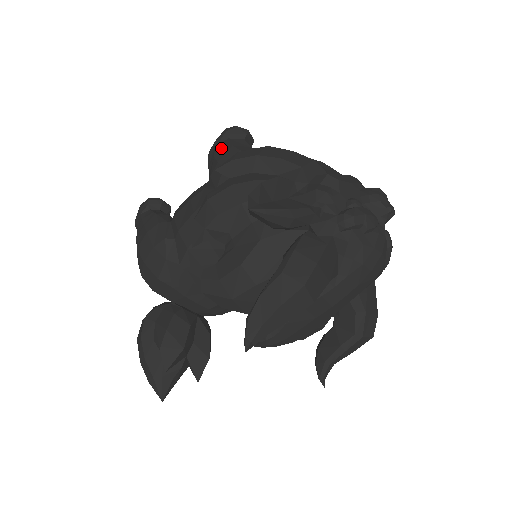
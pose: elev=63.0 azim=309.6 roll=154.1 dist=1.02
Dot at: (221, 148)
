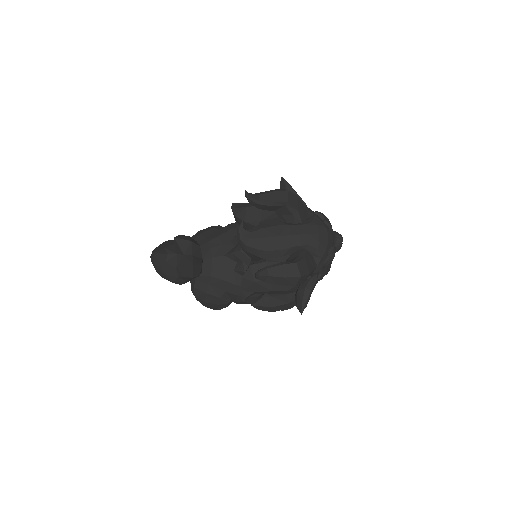
Dot at: occluded
